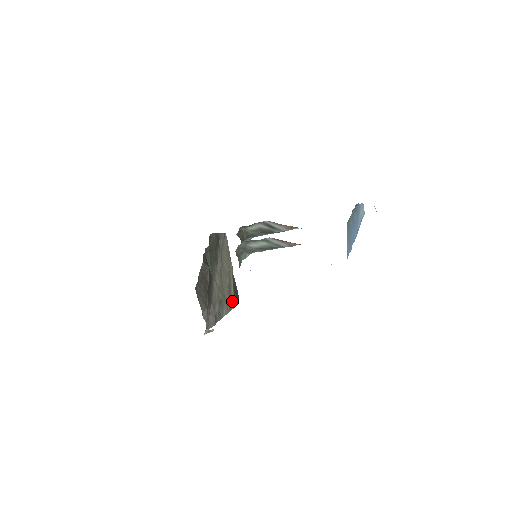
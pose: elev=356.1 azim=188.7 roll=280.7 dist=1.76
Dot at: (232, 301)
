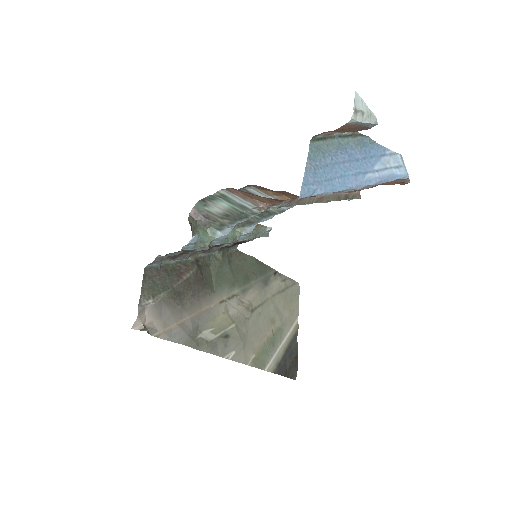
Dot at: (272, 362)
